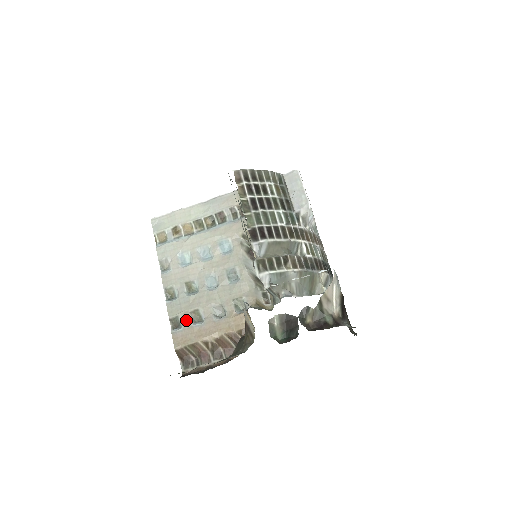
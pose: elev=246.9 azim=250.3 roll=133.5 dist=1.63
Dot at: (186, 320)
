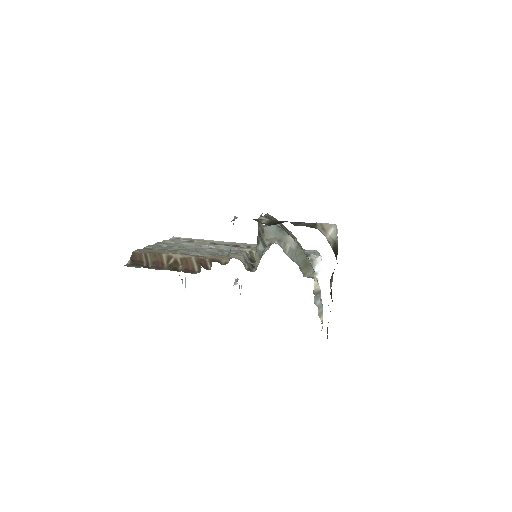
Dot at: (161, 249)
